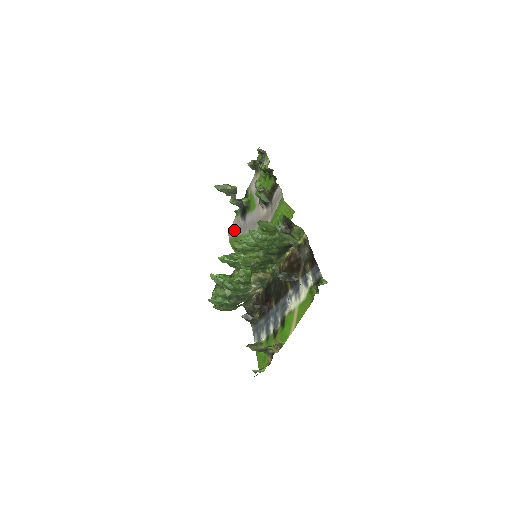
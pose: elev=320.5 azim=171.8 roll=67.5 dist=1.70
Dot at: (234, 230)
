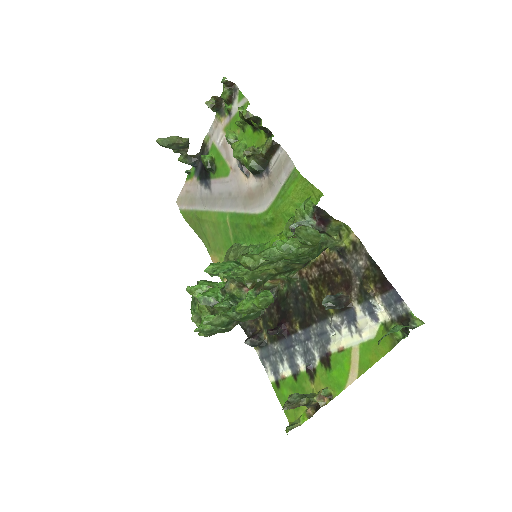
Dot at: (188, 199)
